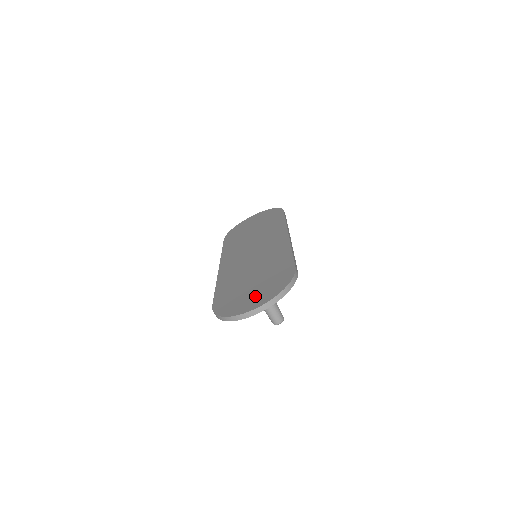
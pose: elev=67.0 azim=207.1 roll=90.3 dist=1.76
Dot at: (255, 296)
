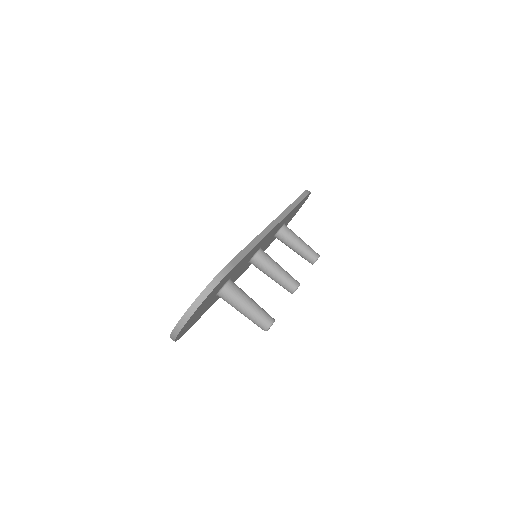
Dot at: occluded
